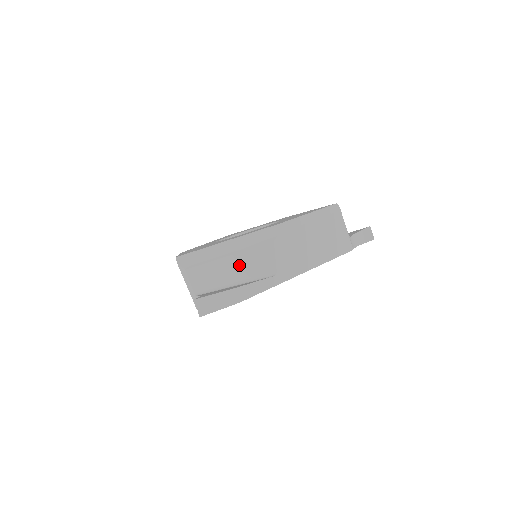
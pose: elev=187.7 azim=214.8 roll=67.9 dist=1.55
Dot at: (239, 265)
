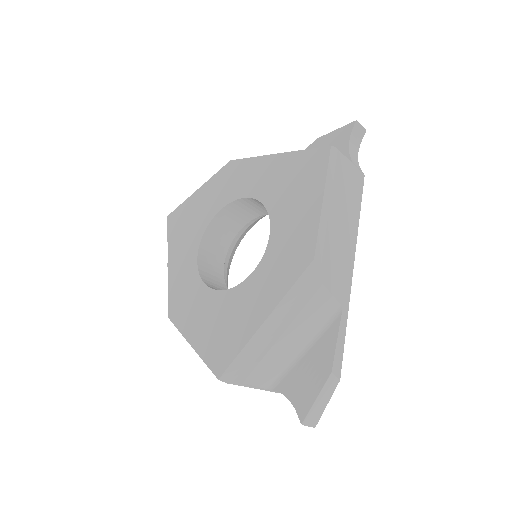
Dot at: (298, 333)
